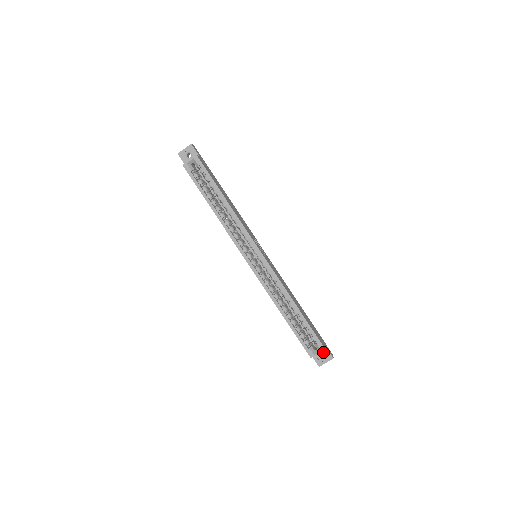
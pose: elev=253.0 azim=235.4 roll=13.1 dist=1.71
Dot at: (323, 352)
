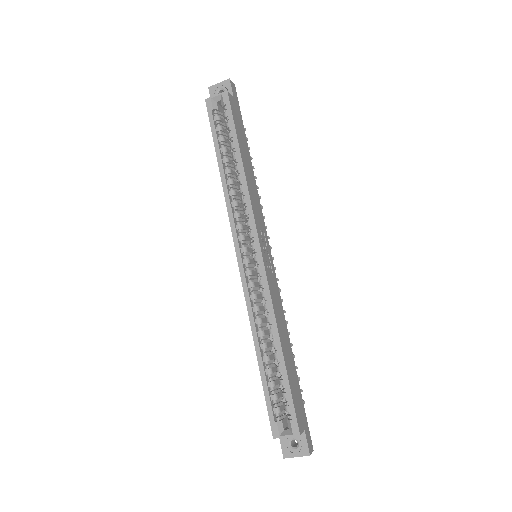
Dot at: (298, 438)
